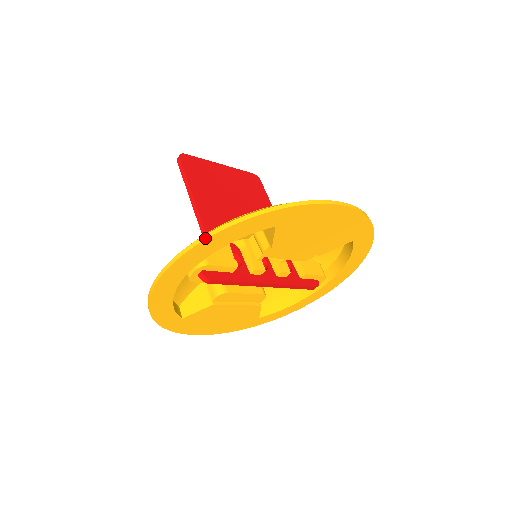
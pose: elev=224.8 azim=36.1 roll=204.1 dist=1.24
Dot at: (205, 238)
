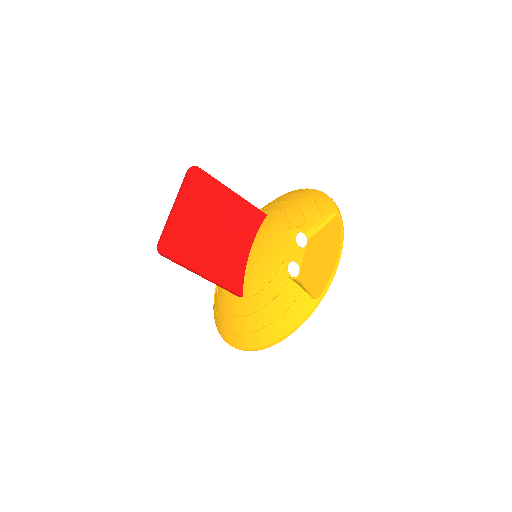
Dot at: occluded
